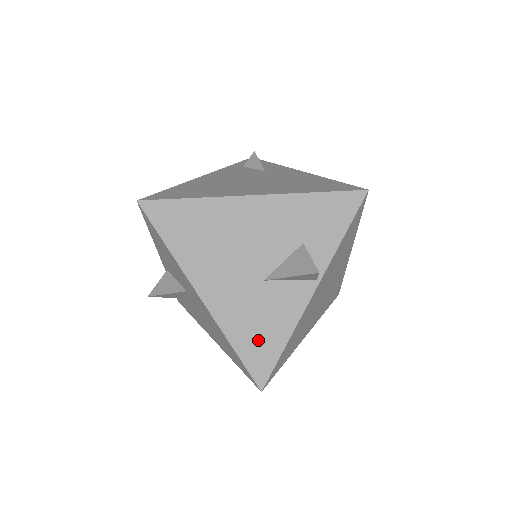
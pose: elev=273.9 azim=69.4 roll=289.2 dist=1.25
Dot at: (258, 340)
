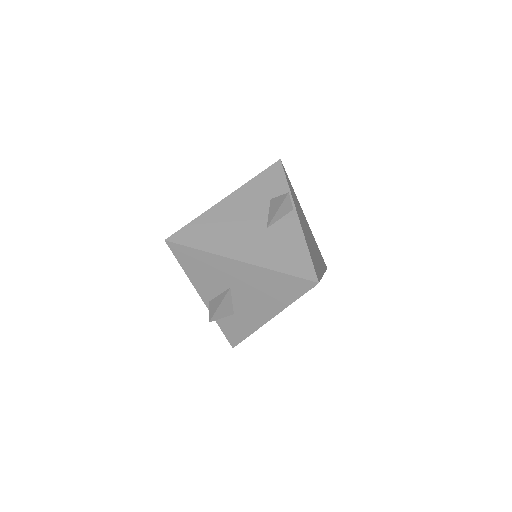
Dot at: (291, 258)
